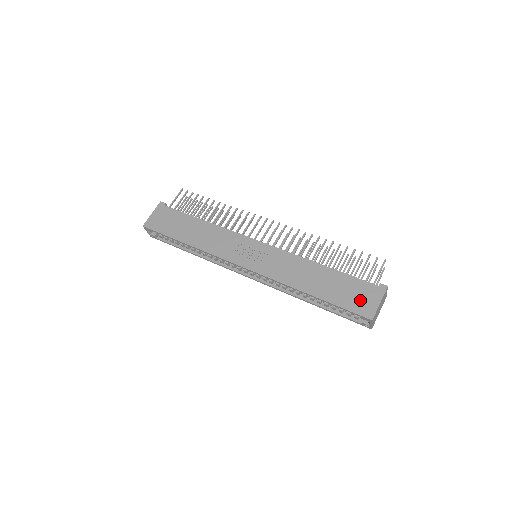
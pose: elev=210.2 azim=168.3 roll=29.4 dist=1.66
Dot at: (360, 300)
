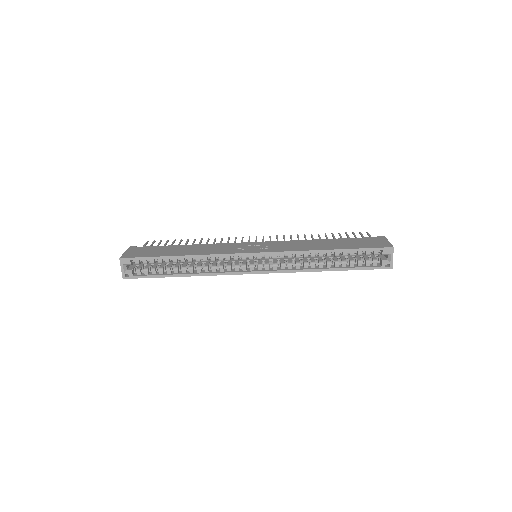
Dot at: (373, 243)
